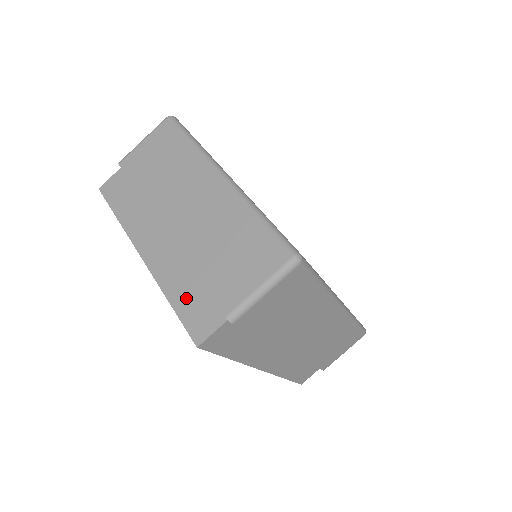
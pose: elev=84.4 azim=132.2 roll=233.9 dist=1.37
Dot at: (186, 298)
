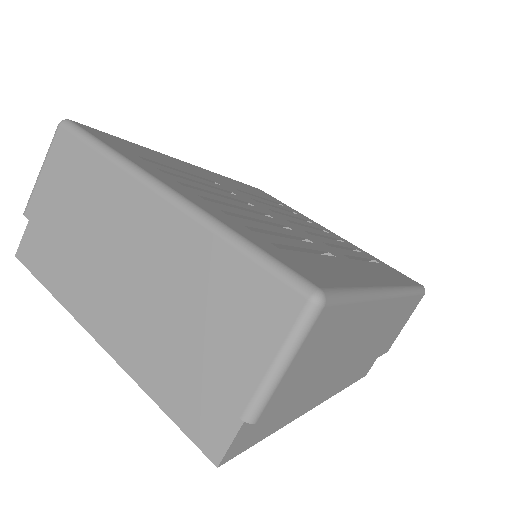
Dot at: (177, 394)
